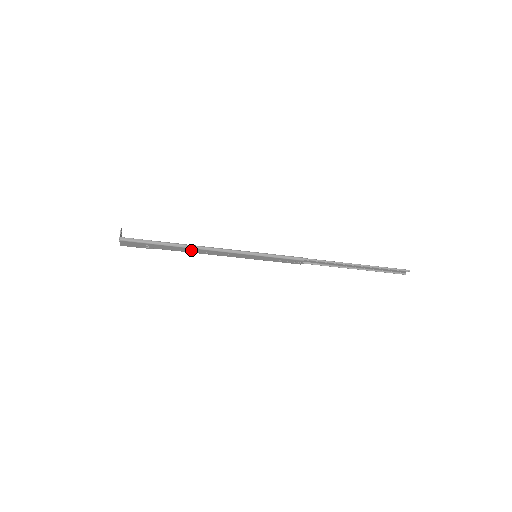
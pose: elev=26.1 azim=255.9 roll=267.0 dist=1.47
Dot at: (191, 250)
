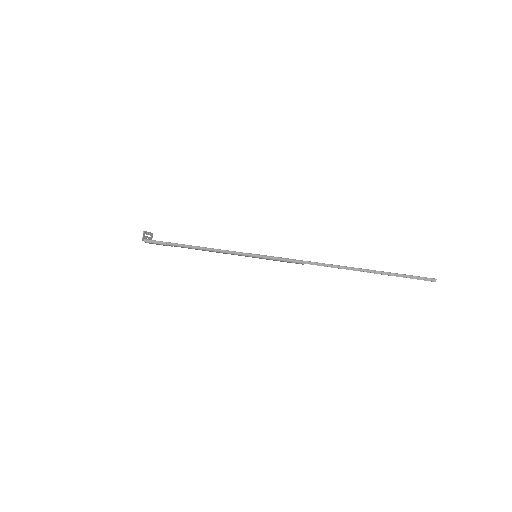
Dot at: (199, 249)
